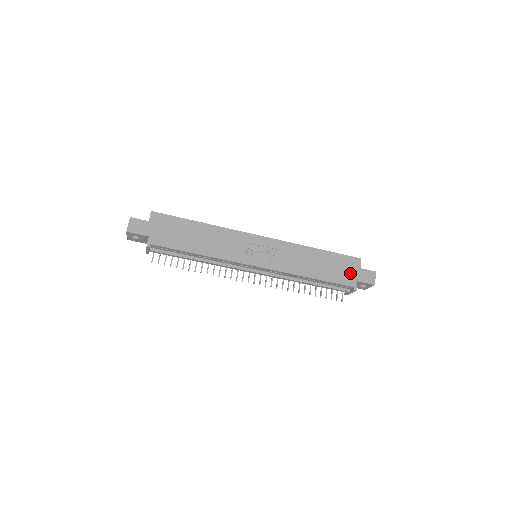
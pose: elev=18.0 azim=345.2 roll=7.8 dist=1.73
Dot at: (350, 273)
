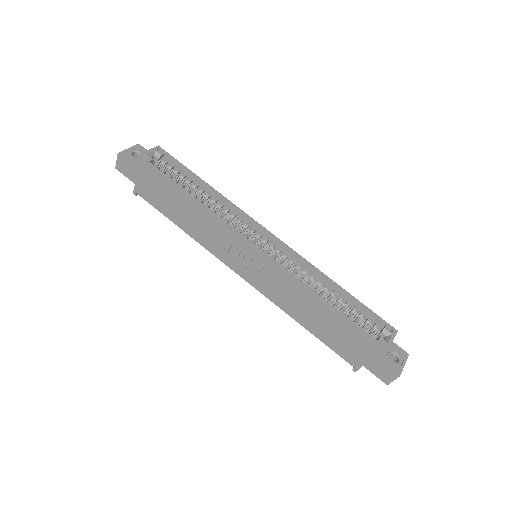
Dot at: (358, 353)
